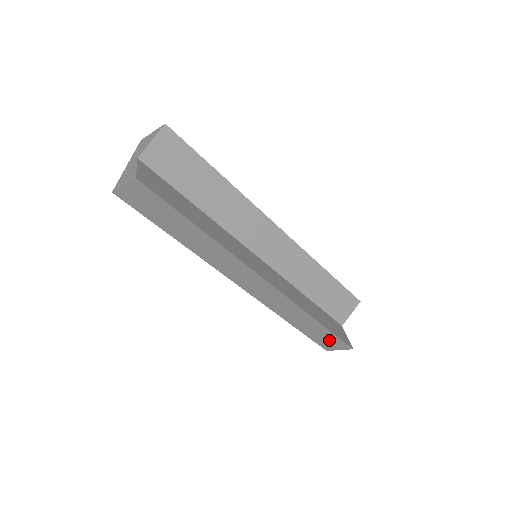
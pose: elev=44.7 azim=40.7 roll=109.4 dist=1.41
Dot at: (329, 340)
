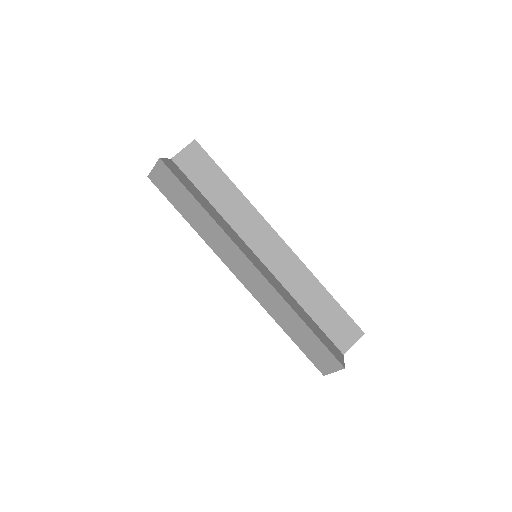
Dot at: (321, 355)
